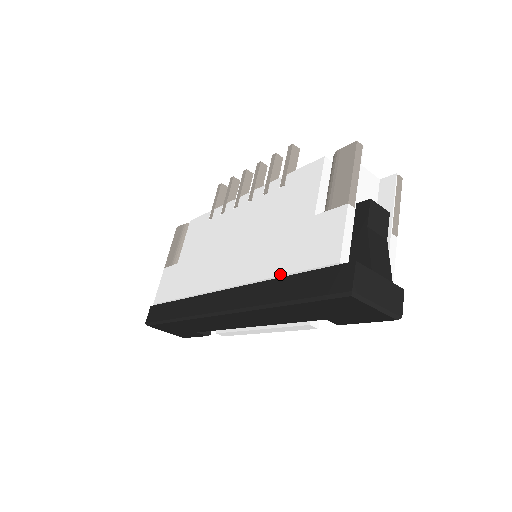
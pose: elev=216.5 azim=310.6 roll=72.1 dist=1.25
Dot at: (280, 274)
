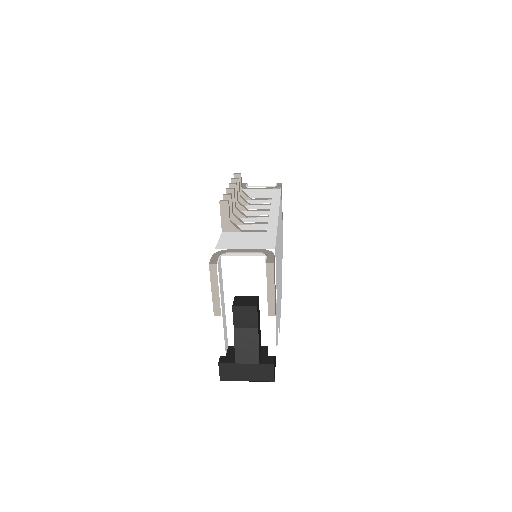
Dot at: occluded
